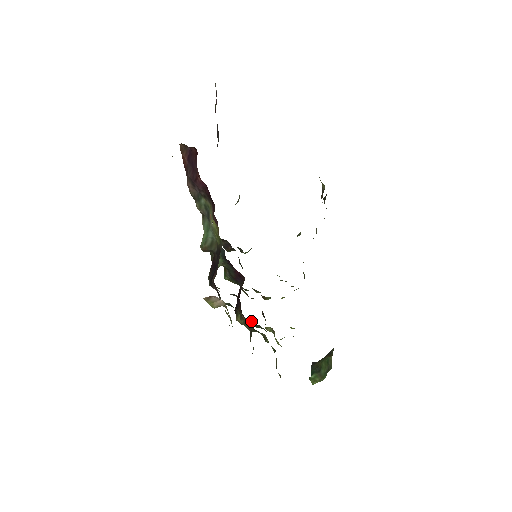
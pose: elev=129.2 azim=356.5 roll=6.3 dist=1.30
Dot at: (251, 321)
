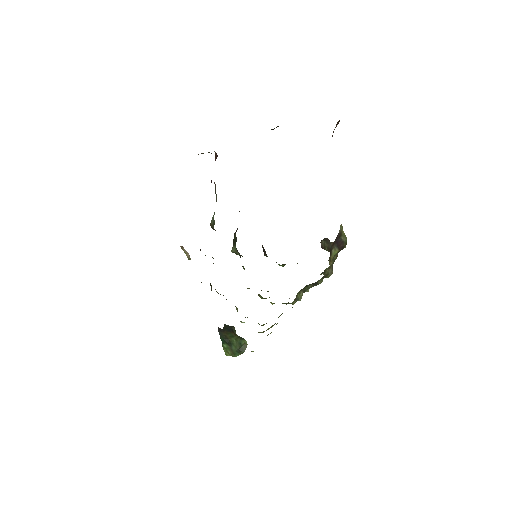
Dot at: occluded
